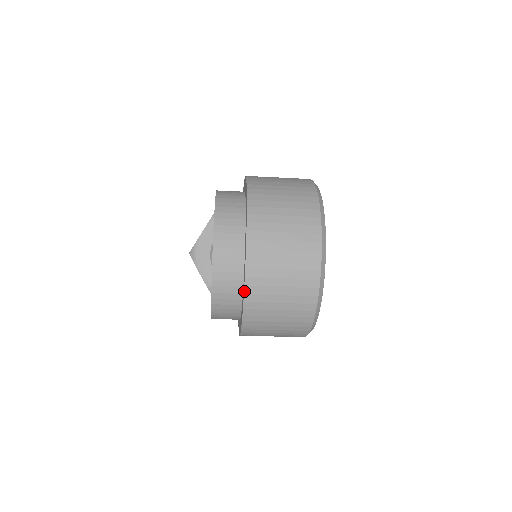
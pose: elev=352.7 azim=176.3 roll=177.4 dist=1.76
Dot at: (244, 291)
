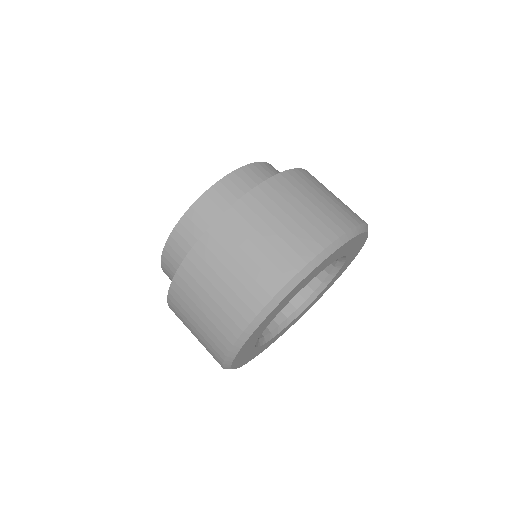
Dot at: (178, 269)
